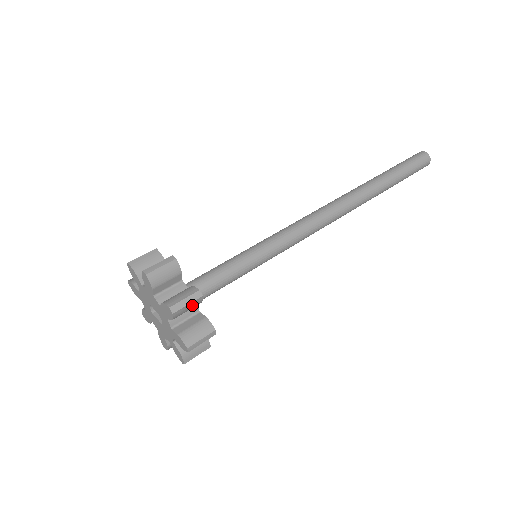
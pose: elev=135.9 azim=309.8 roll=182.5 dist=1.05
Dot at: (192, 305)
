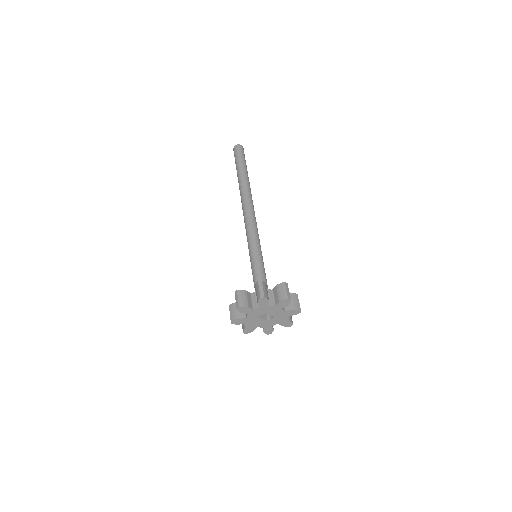
Dot at: occluded
